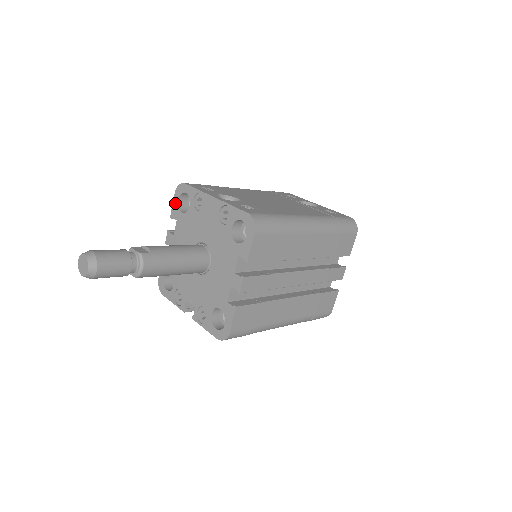
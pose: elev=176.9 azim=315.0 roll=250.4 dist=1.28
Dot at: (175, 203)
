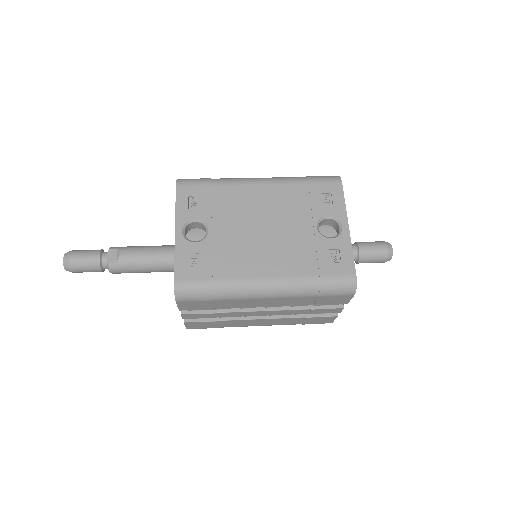
Dot at: occluded
